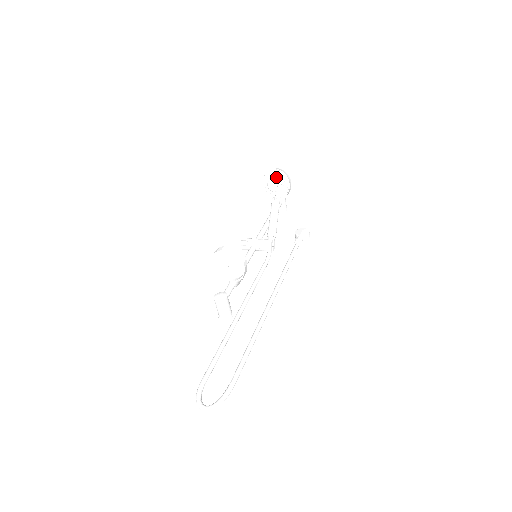
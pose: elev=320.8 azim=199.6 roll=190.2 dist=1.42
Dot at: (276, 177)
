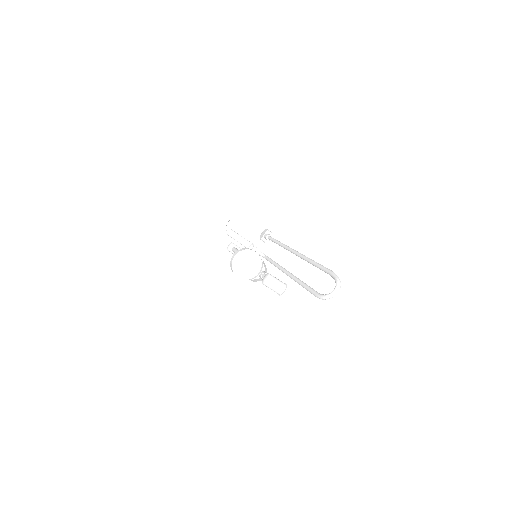
Dot at: (212, 218)
